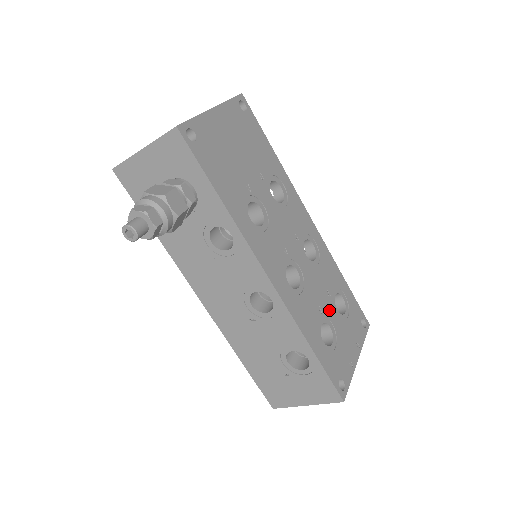
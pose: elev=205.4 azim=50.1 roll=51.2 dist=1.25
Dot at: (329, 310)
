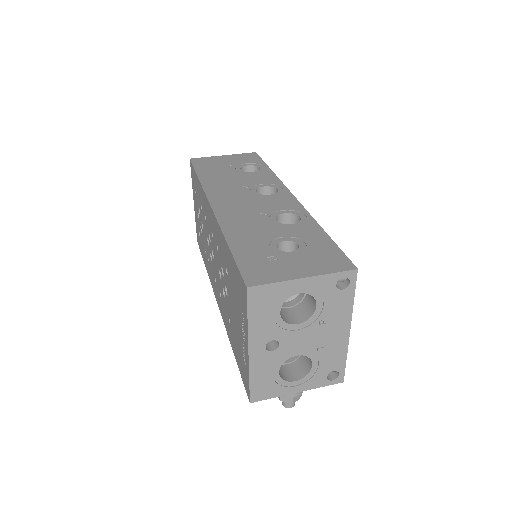
Dot at: occluded
